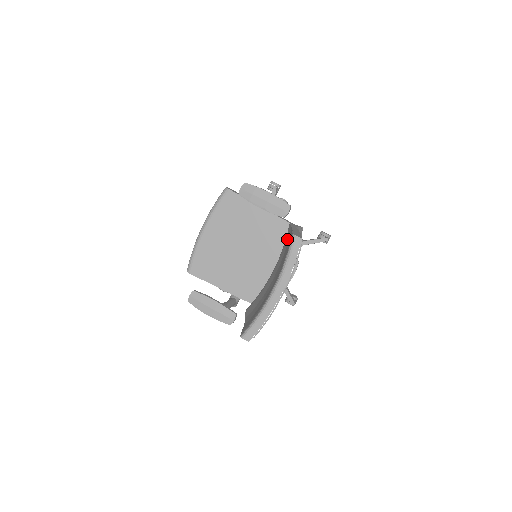
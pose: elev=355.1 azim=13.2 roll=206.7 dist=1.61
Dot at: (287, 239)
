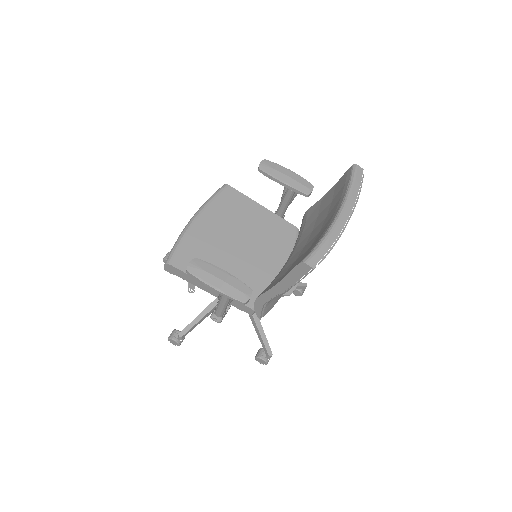
Dot at: (313, 213)
